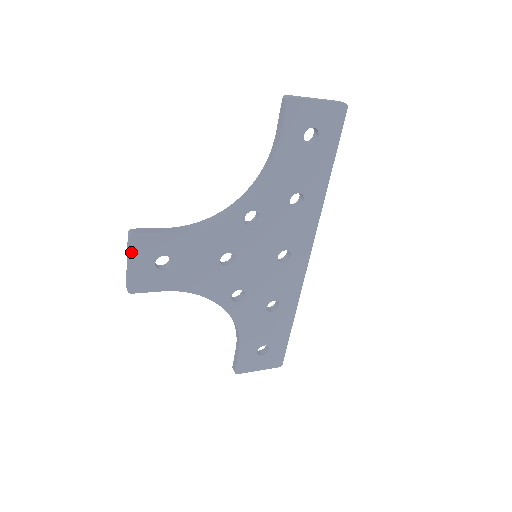
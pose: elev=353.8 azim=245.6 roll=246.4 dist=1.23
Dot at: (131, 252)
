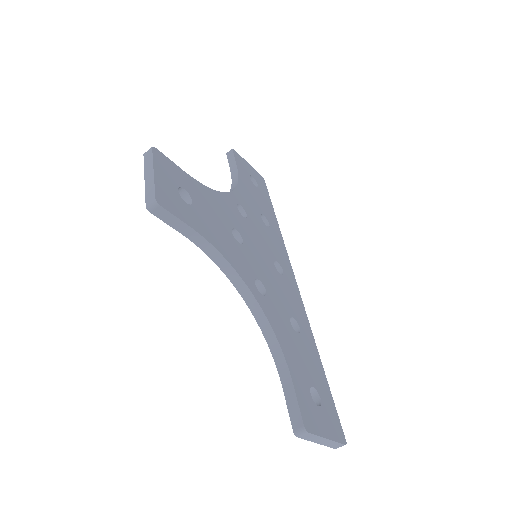
Dot at: (155, 162)
